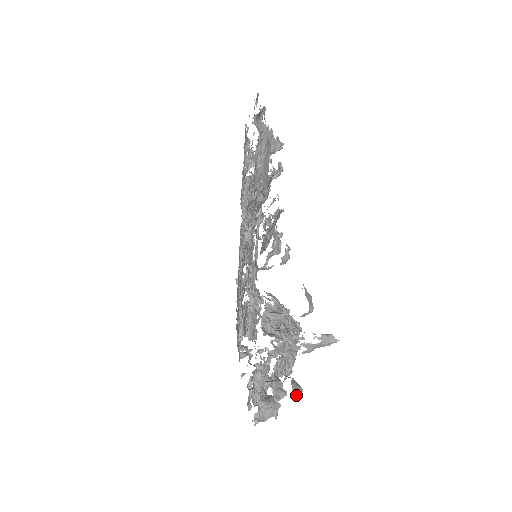
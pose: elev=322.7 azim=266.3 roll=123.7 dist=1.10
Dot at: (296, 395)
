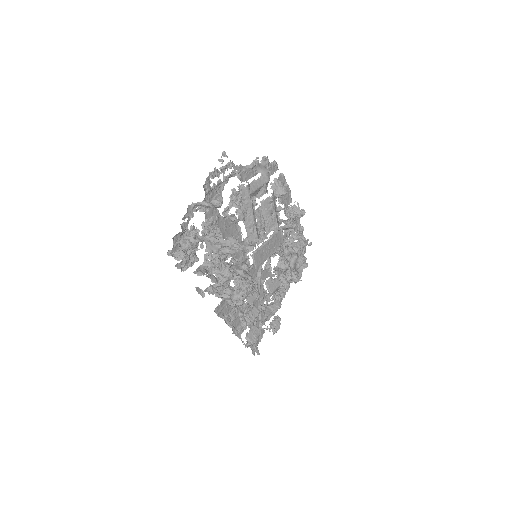
Dot at: (209, 277)
